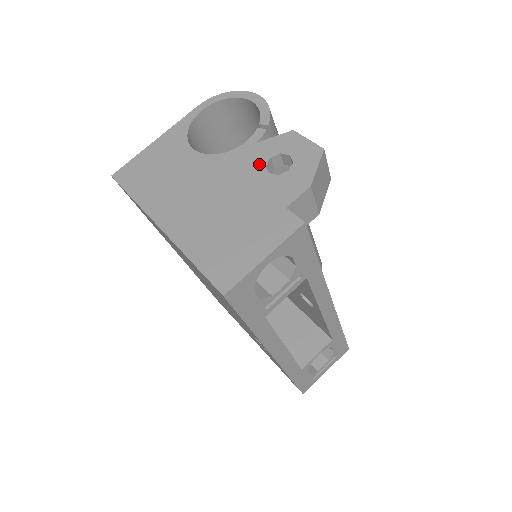
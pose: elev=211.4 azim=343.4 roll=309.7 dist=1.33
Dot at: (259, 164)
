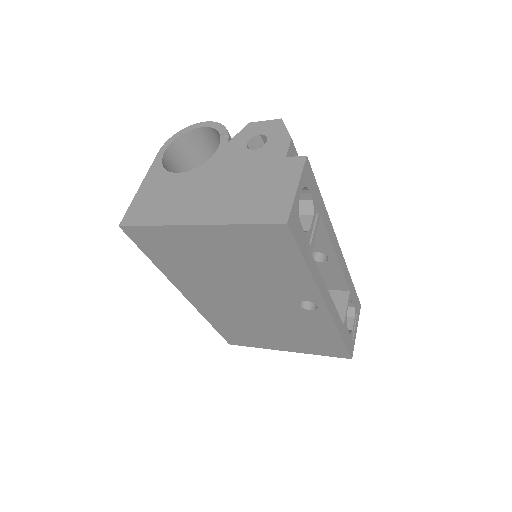
Dot at: (241, 150)
